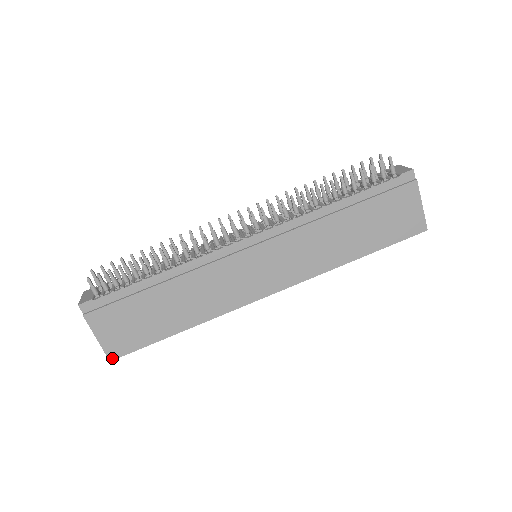
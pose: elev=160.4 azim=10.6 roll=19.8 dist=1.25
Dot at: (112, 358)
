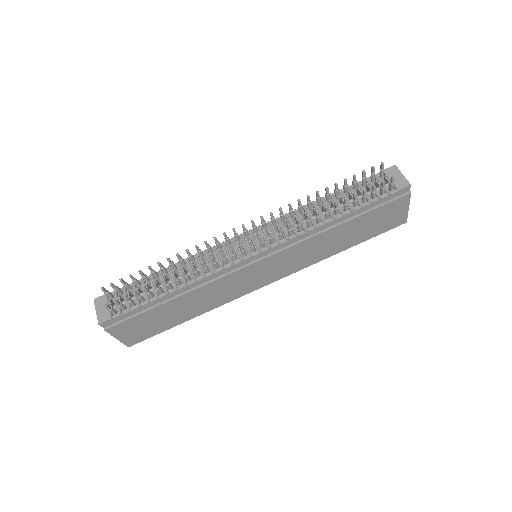
Dot at: (130, 345)
